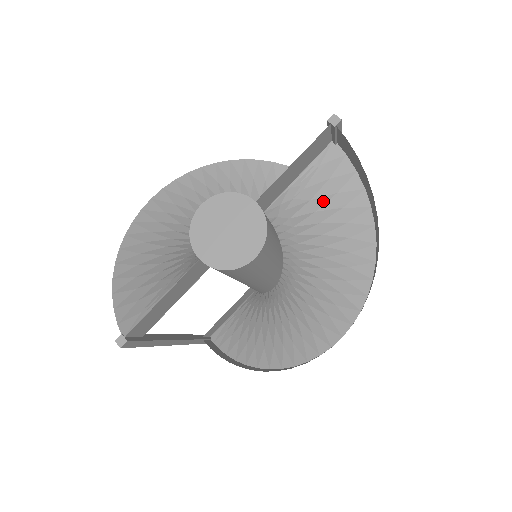
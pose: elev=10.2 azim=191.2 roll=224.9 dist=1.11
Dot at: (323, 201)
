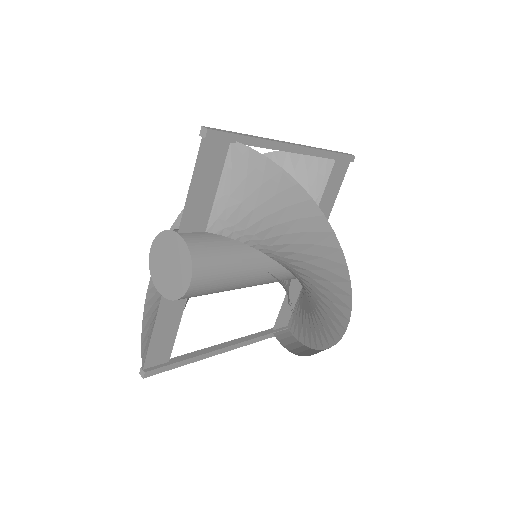
Dot at: (254, 197)
